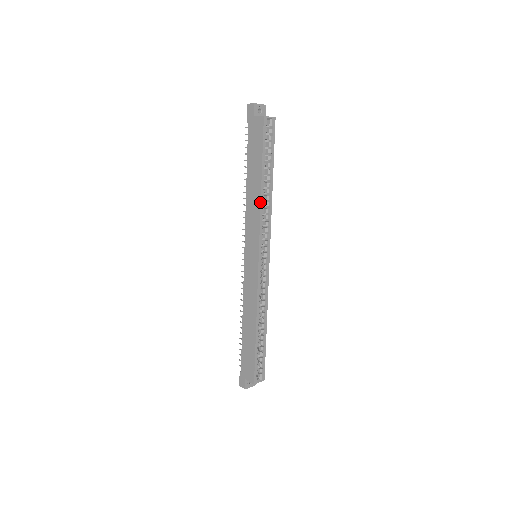
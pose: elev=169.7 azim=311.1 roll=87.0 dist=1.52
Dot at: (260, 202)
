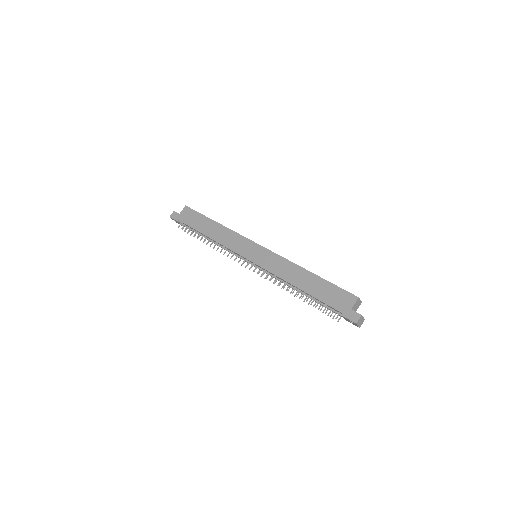
Dot at: (226, 227)
